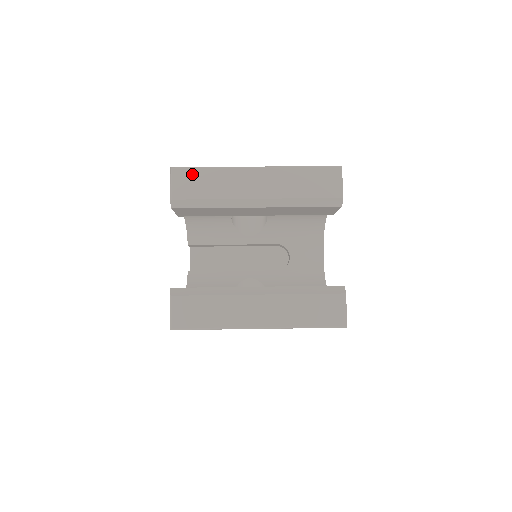
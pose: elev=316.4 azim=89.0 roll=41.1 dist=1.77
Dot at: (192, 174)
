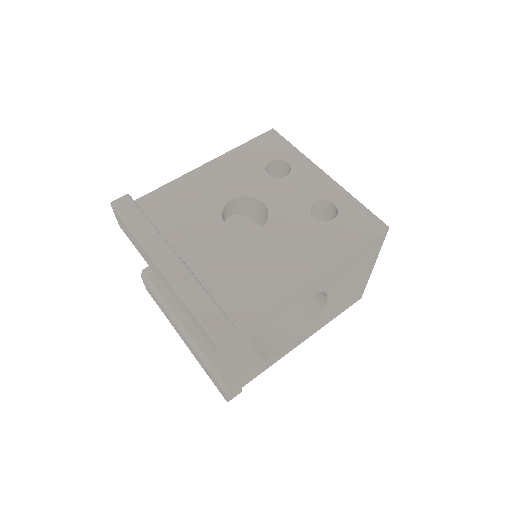
Dot at: (122, 223)
